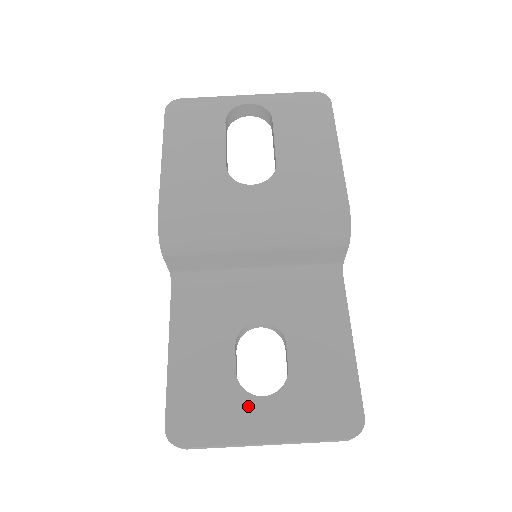
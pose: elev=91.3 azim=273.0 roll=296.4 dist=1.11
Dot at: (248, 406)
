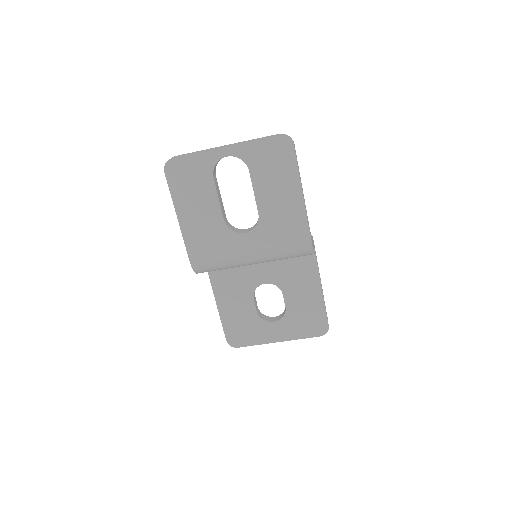
Dot at: (266, 327)
